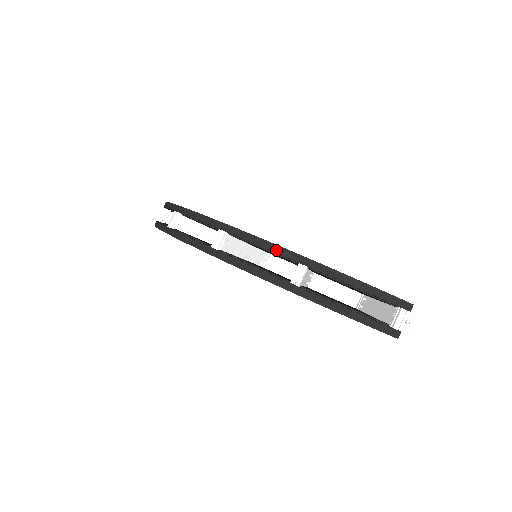
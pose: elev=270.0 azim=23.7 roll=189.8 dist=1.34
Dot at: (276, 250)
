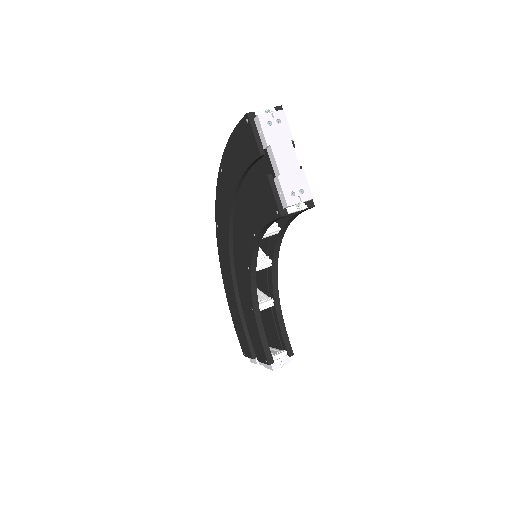
Dot at: occluded
